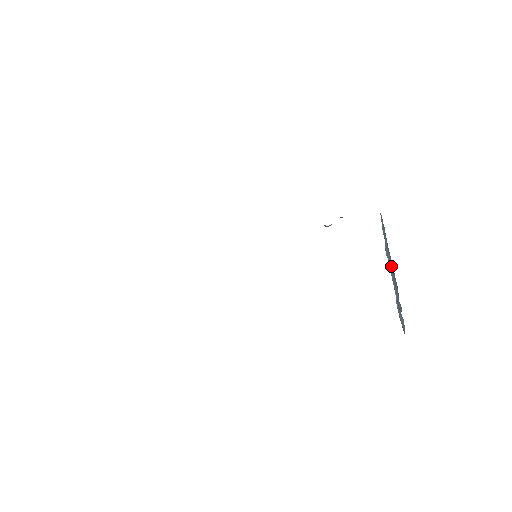
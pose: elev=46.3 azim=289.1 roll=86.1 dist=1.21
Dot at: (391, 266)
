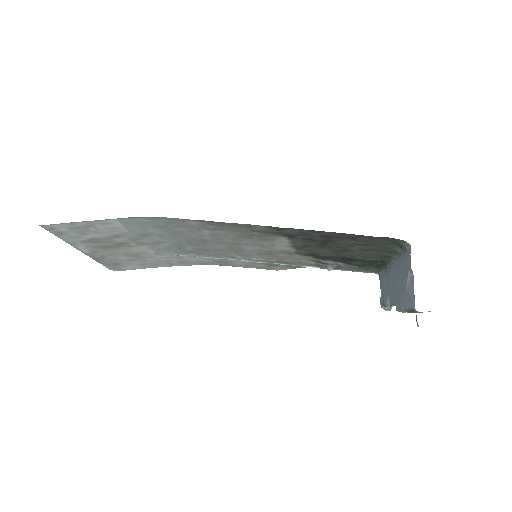
Dot at: (394, 278)
